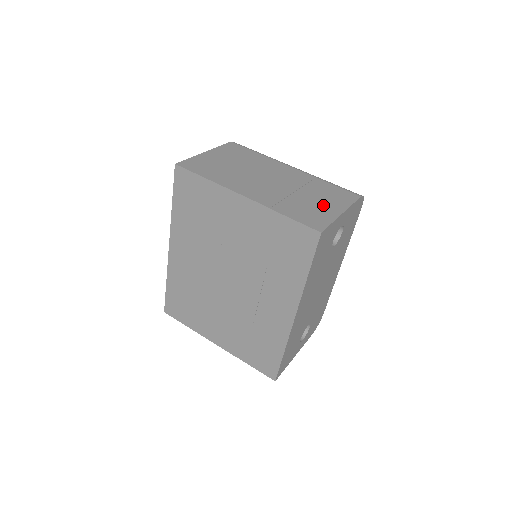
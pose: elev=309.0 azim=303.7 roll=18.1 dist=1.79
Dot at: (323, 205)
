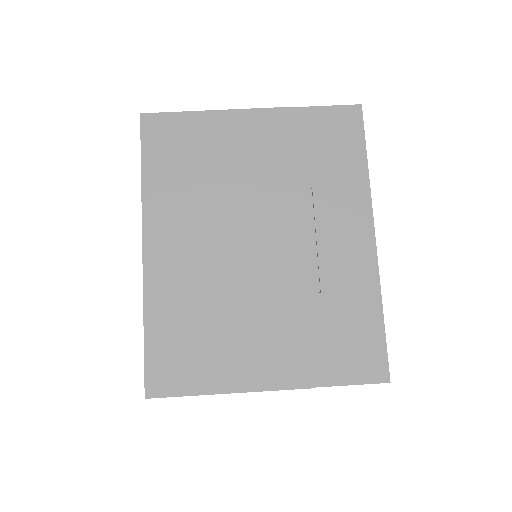
Dot at: occluded
